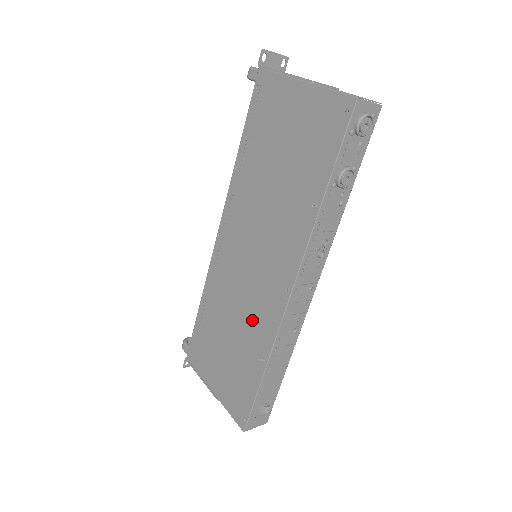
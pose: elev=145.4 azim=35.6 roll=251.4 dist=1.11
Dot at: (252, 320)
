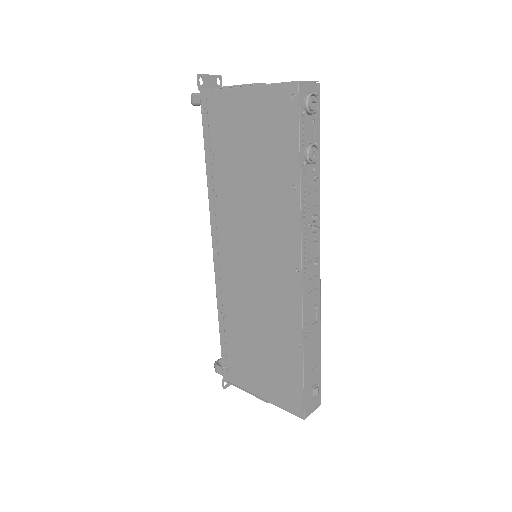
Dot at: (274, 313)
